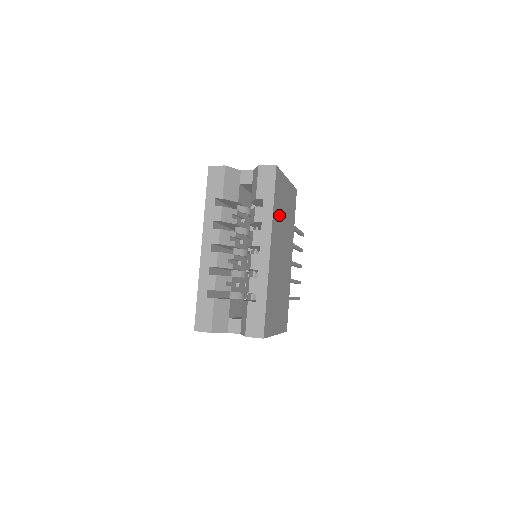
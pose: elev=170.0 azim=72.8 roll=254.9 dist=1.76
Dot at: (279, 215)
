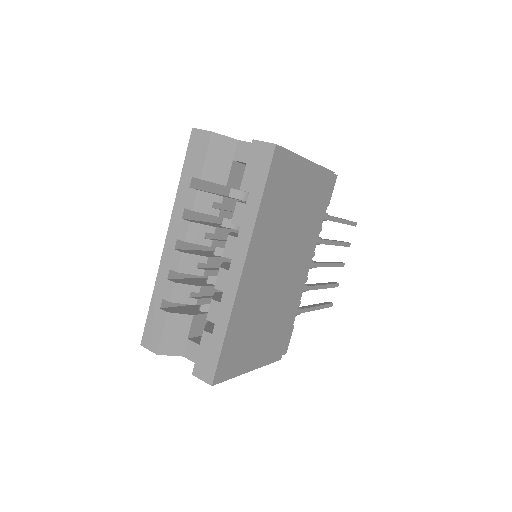
Dot at: (277, 216)
